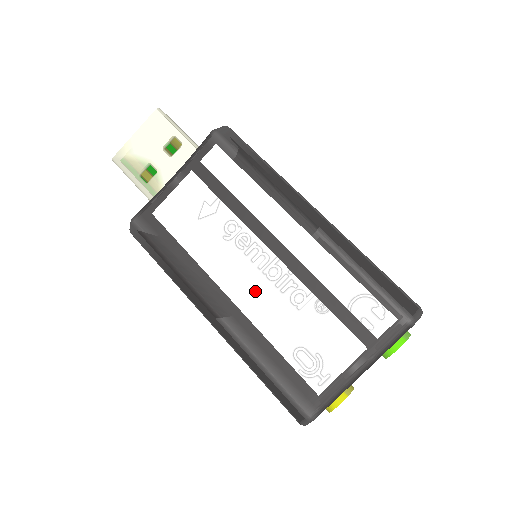
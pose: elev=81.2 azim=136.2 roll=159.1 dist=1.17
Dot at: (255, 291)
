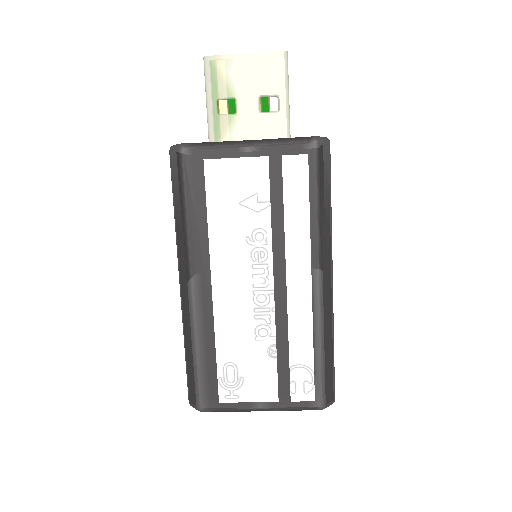
Dot at: (236, 299)
